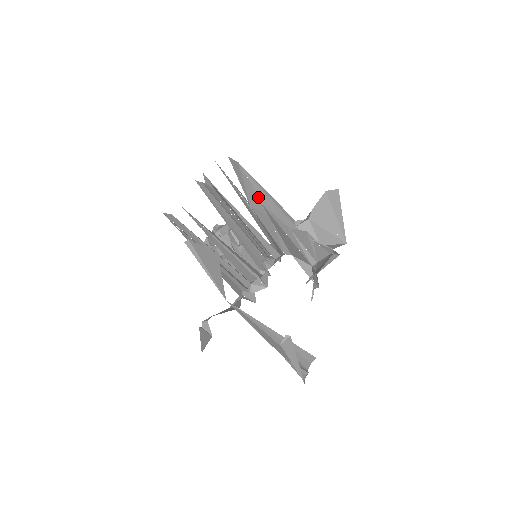
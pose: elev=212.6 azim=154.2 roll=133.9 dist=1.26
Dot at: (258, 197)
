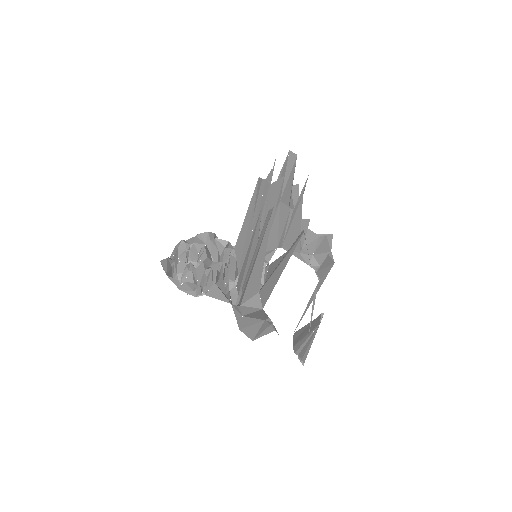
Dot at: occluded
